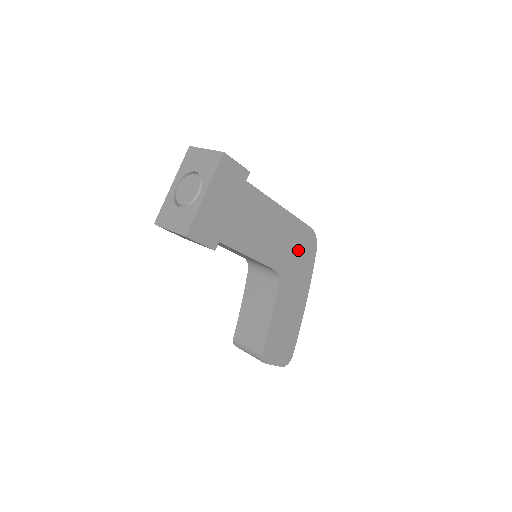
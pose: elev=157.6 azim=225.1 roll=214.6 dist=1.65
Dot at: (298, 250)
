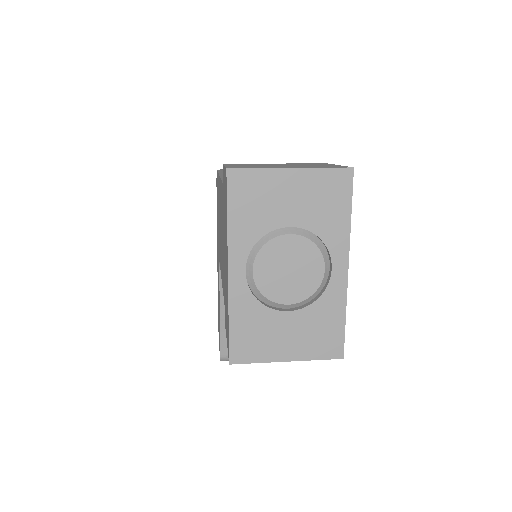
Dot at: occluded
